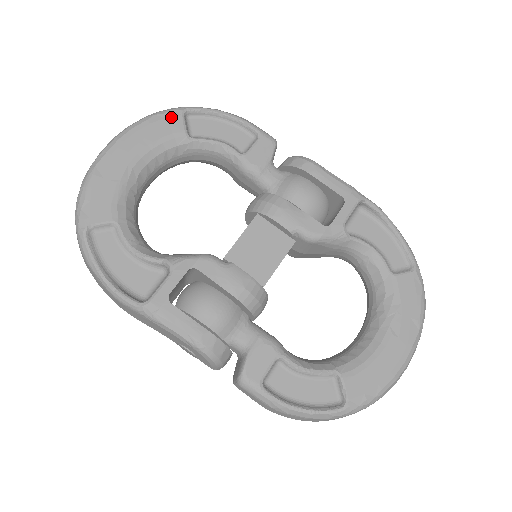
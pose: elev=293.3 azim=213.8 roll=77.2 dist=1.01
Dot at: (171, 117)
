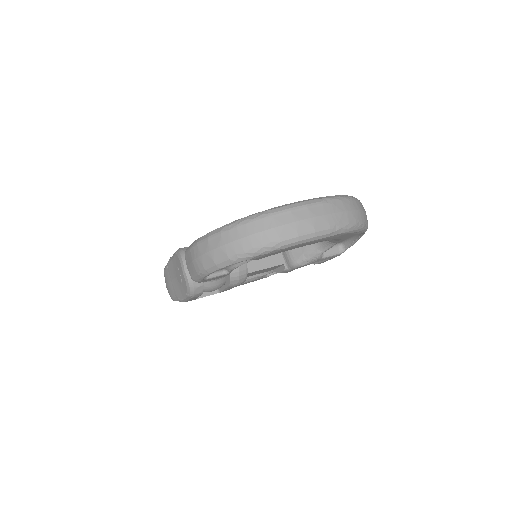
Dot at: occluded
